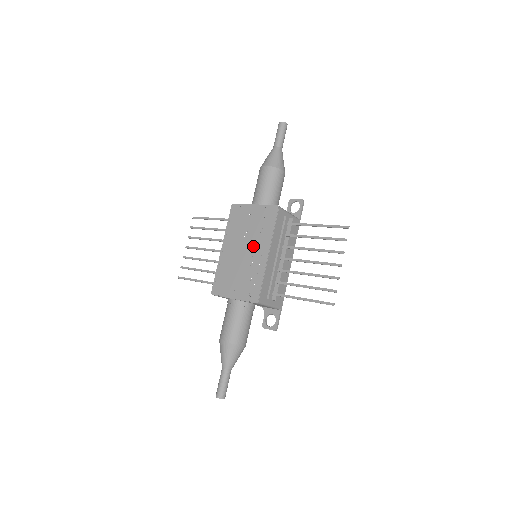
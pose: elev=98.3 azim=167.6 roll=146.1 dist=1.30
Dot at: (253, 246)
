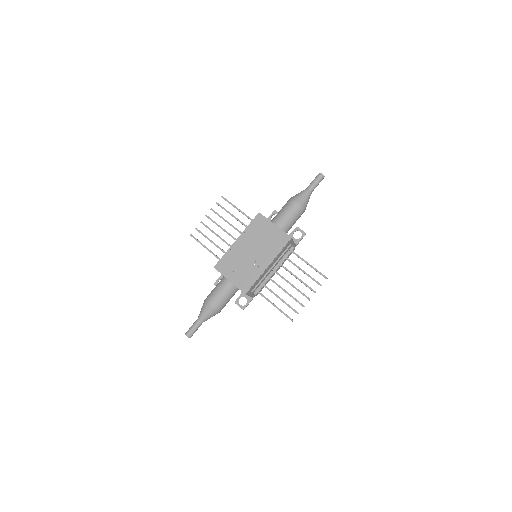
Dot at: (260, 254)
